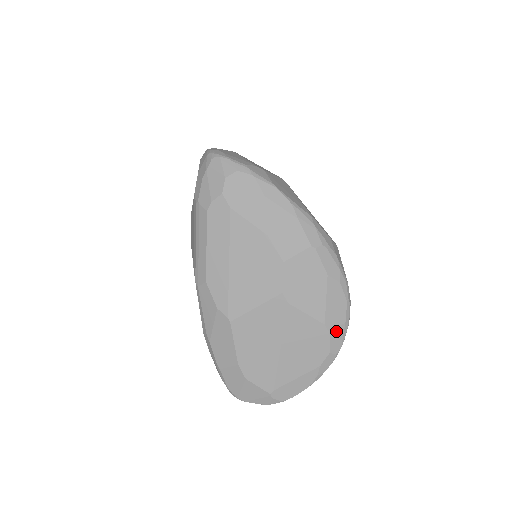
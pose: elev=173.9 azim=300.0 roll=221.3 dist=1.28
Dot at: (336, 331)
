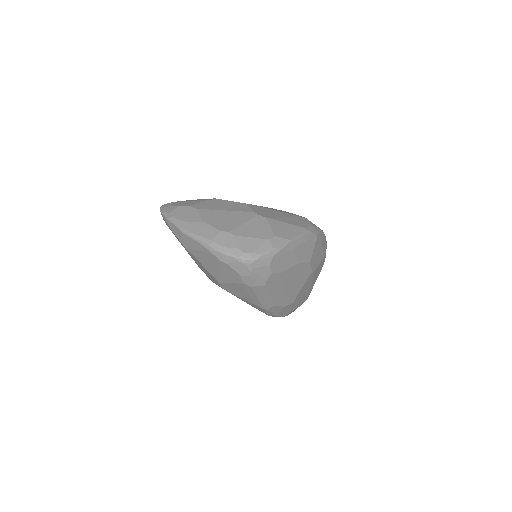
Dot at: occluded
